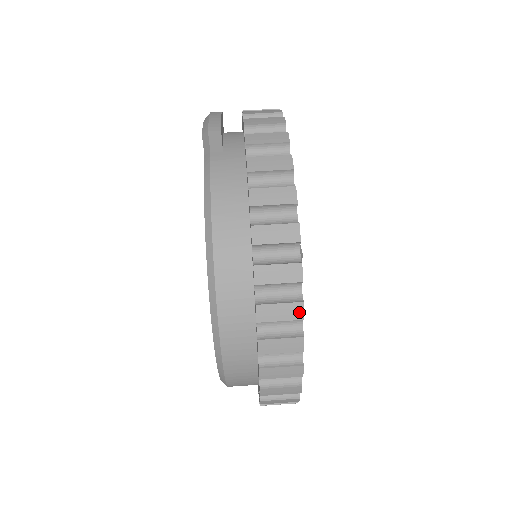
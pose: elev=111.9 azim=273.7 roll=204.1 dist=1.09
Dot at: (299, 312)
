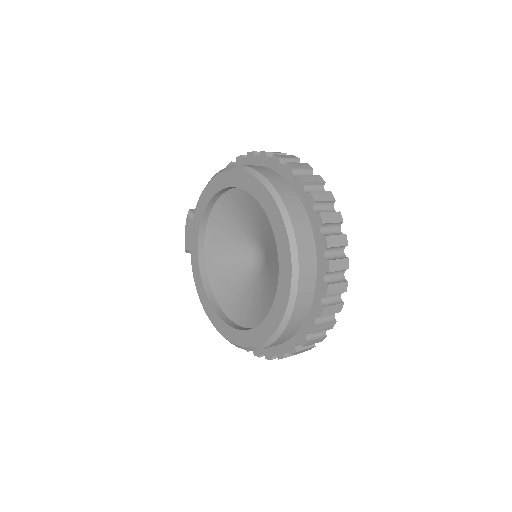
Dot at: occluded
